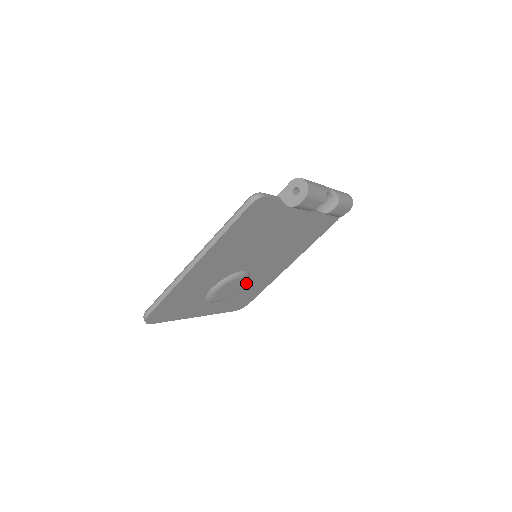
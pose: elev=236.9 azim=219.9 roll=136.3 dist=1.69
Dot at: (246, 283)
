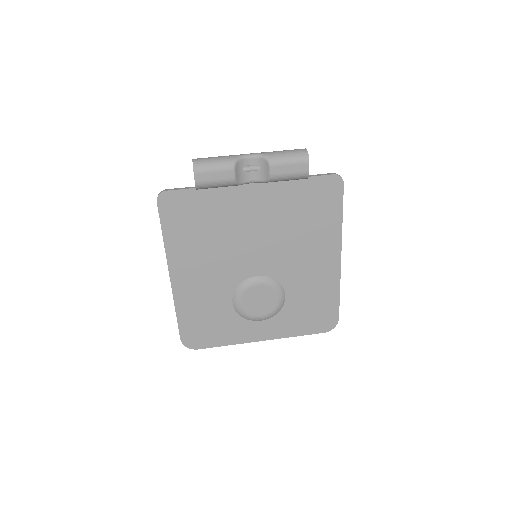
Dot at: (287, 292)
